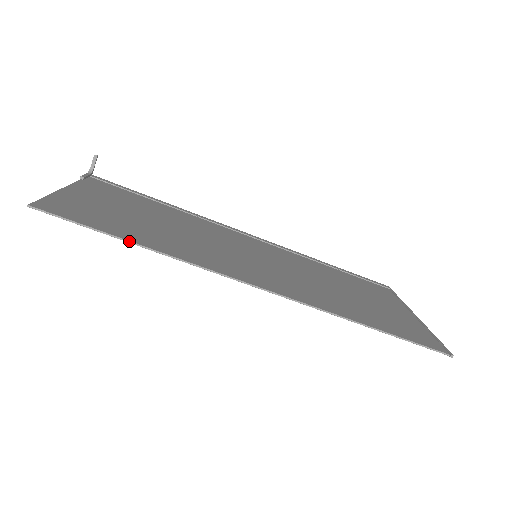
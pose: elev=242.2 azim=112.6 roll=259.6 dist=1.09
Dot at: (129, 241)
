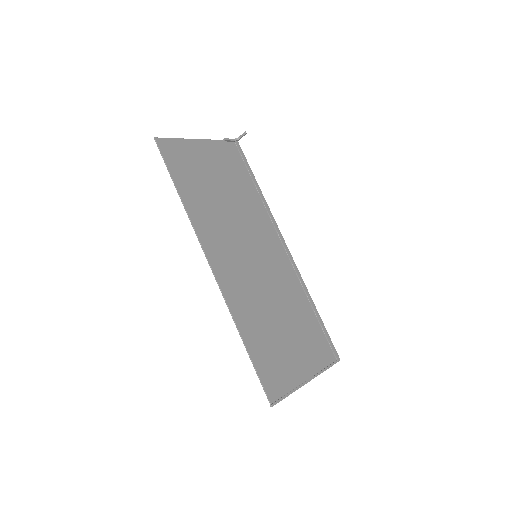
Dot at: (177, 189)
